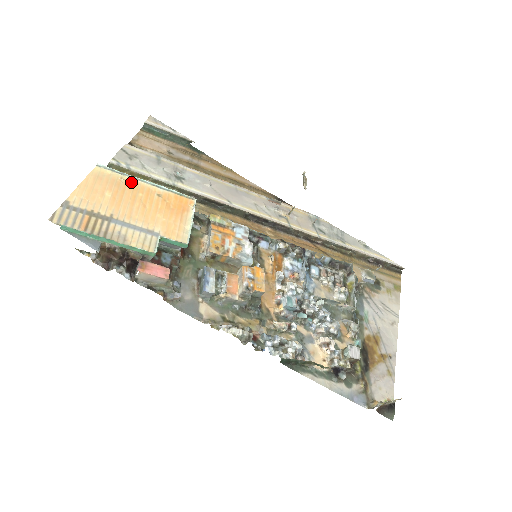
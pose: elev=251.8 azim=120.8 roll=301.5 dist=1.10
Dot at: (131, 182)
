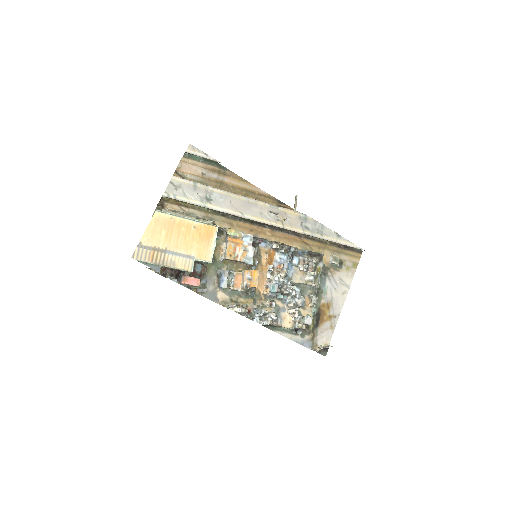
Dot at: (177, 220)
